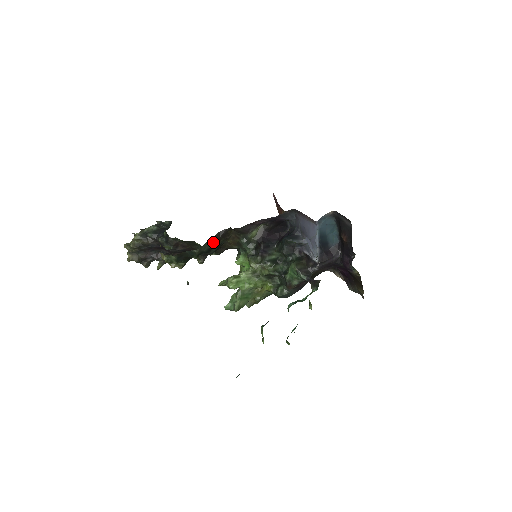
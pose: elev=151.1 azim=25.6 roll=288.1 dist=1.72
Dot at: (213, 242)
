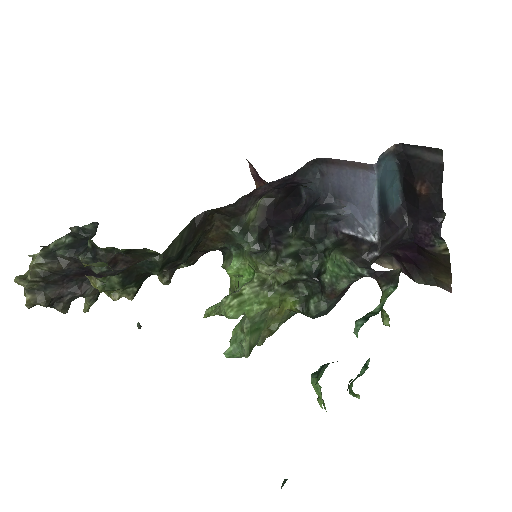
Dot at: (185, 239)
